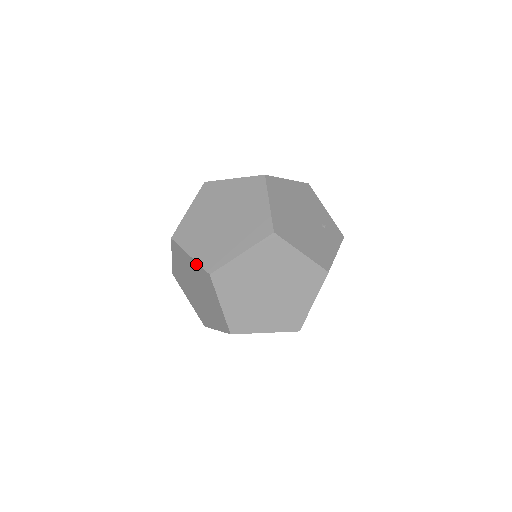
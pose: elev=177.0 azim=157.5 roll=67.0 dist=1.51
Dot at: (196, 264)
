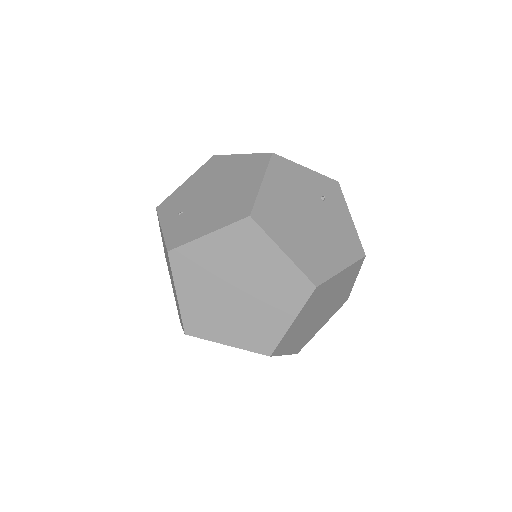
Dot at: occluded
